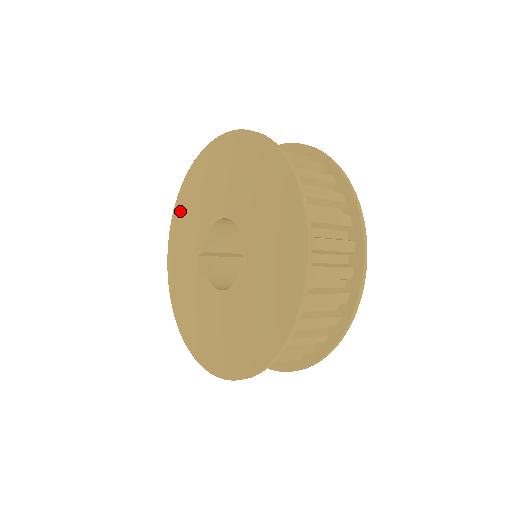
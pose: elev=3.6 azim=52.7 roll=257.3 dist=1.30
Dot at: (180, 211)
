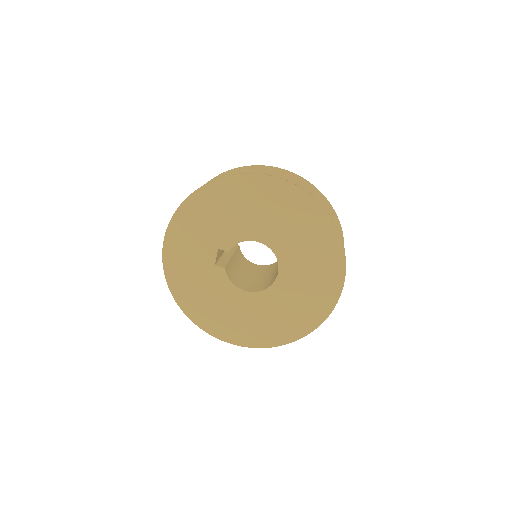
Dot at: (207, 199)
